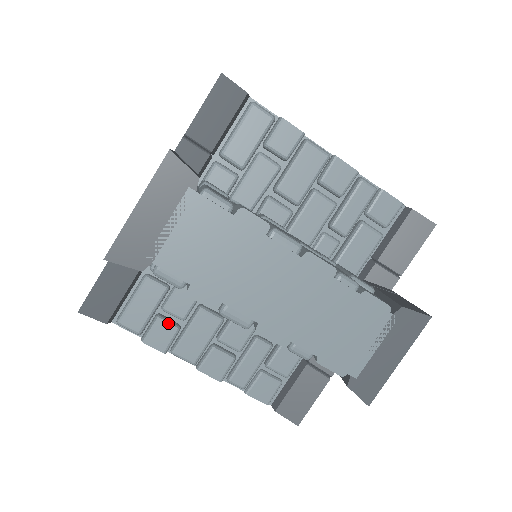
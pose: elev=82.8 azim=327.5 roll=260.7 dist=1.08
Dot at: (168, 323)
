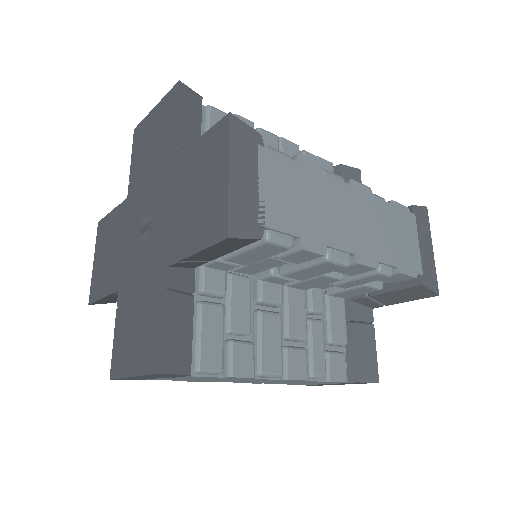
Dot at: (242, 342)
